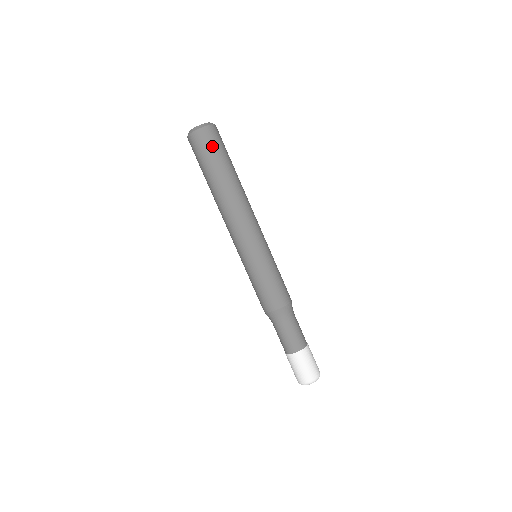
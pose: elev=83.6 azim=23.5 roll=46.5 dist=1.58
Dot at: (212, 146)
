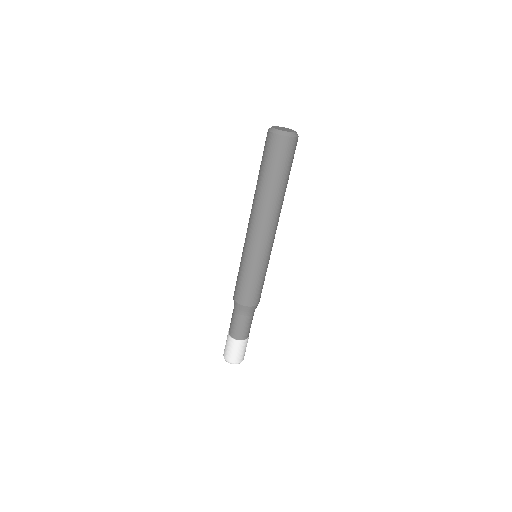
Dot at: (280, 156)
